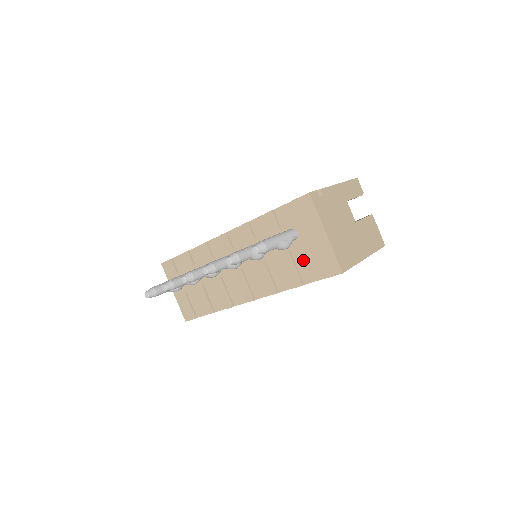
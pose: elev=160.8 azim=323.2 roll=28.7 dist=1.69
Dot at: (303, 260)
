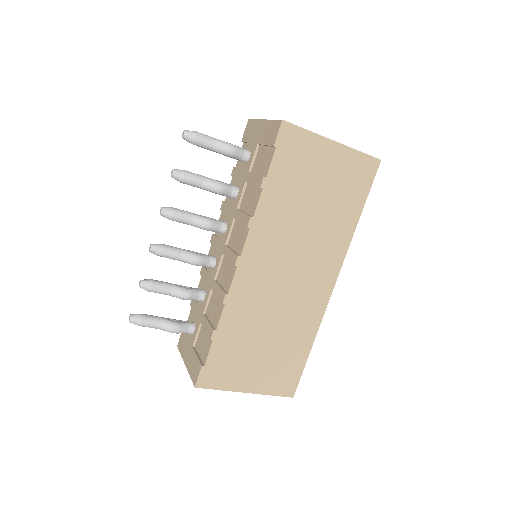
Dot at: (259, 163)
